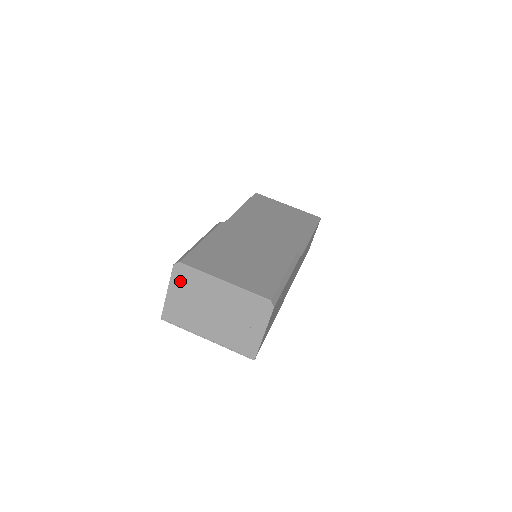
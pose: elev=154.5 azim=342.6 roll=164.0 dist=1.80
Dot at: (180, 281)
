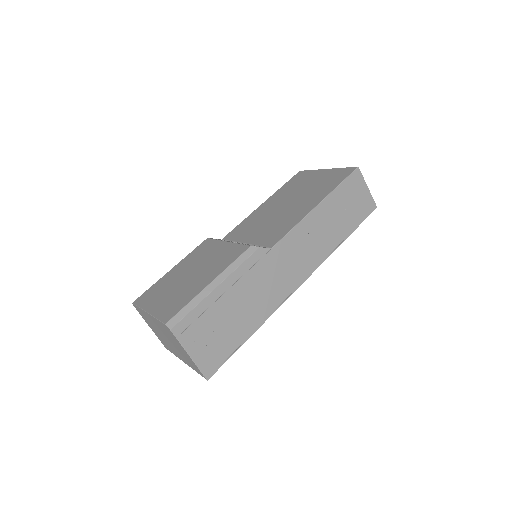
Dot at: (144, 317)
